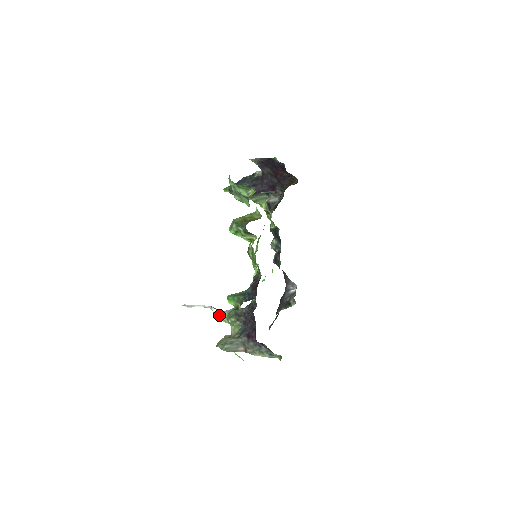
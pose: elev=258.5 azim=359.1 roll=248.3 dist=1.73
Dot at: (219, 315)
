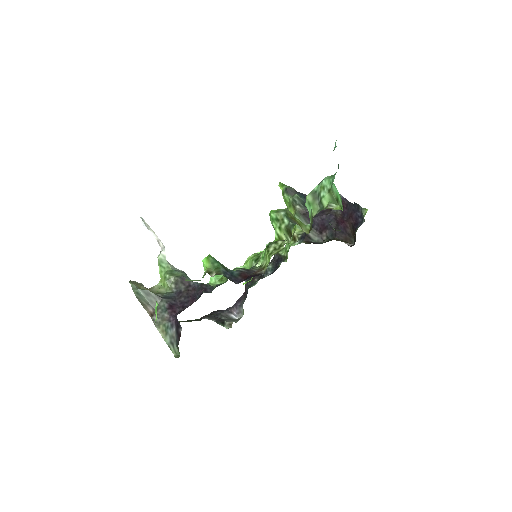
Dot at: (163, 261)
